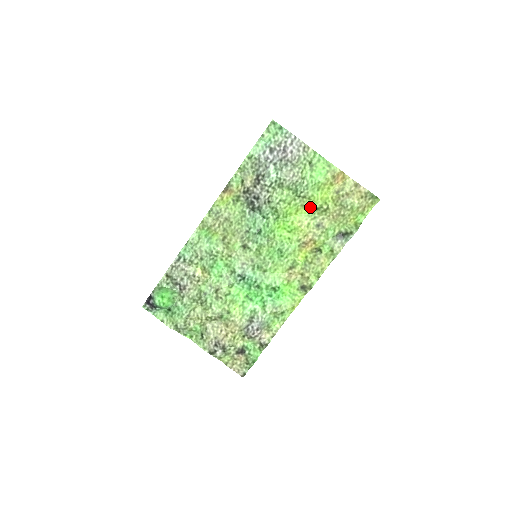
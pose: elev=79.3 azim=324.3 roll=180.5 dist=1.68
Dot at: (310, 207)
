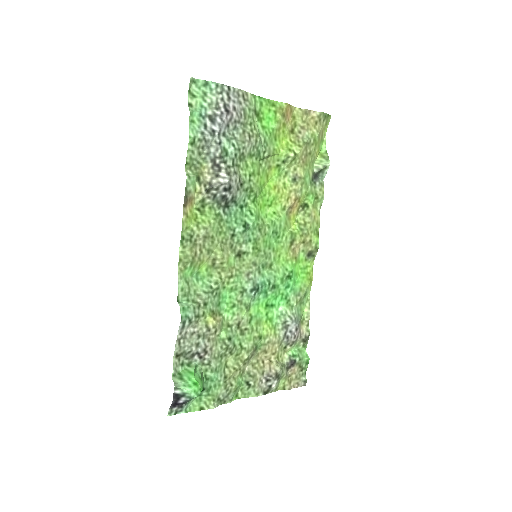
Dot at: (276, 164)
